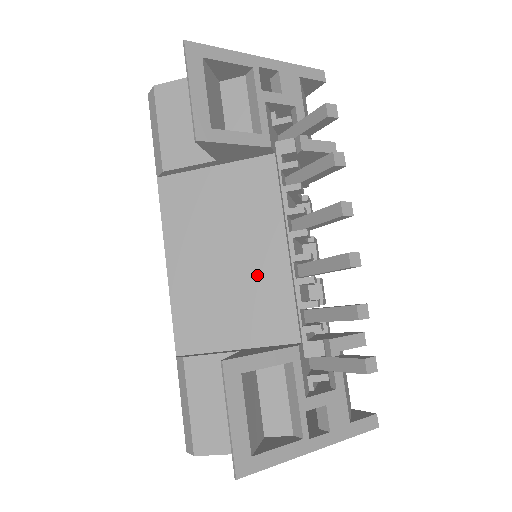
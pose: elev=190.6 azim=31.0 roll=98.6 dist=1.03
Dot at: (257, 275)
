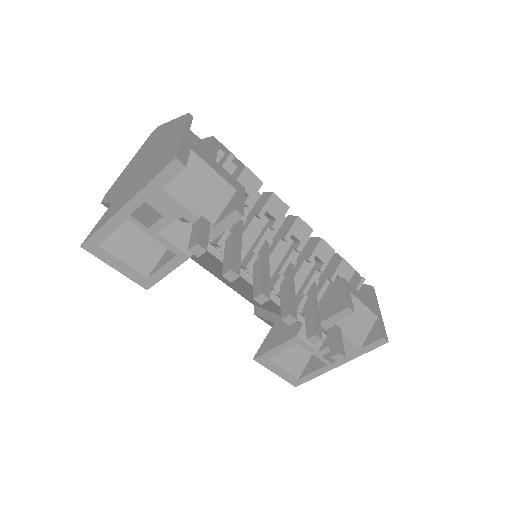
Dot at: occluded
